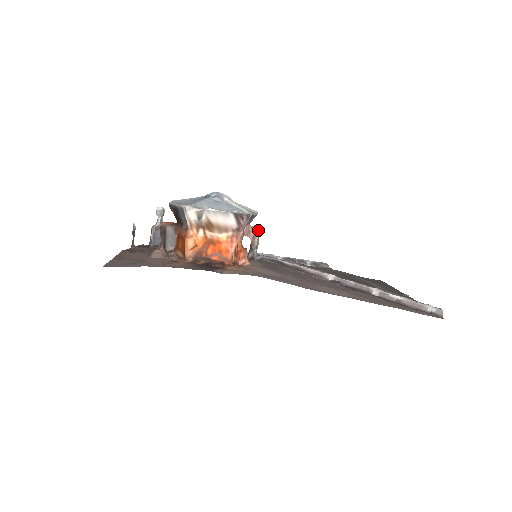
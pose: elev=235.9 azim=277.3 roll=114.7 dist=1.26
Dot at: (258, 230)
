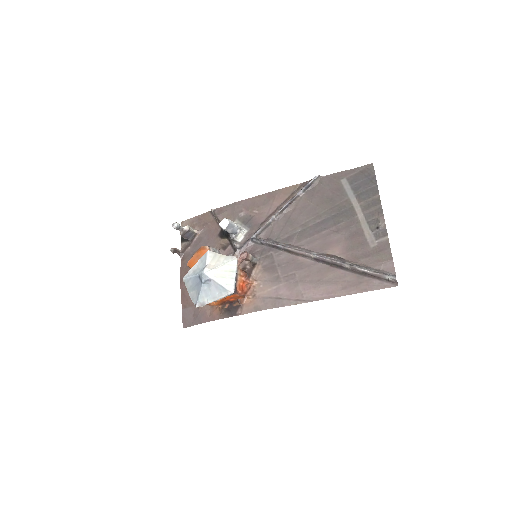
Dot at: (245, 257)
